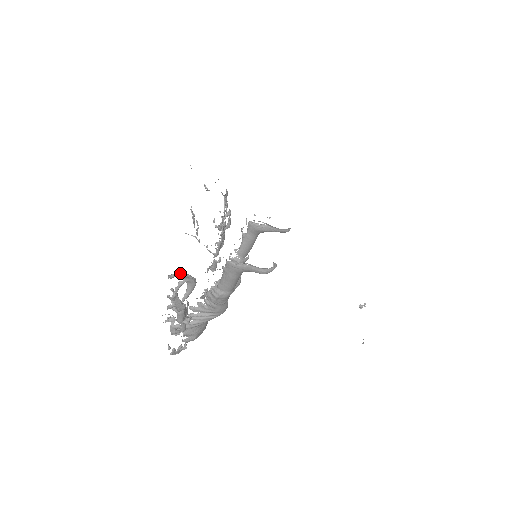
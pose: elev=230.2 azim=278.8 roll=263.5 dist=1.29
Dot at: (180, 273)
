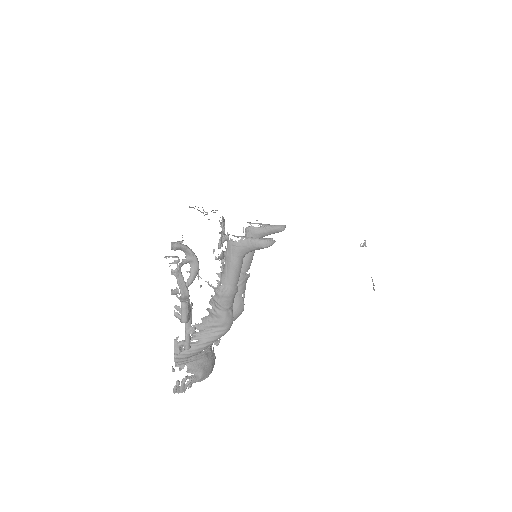
Dot at: (183, 245)
